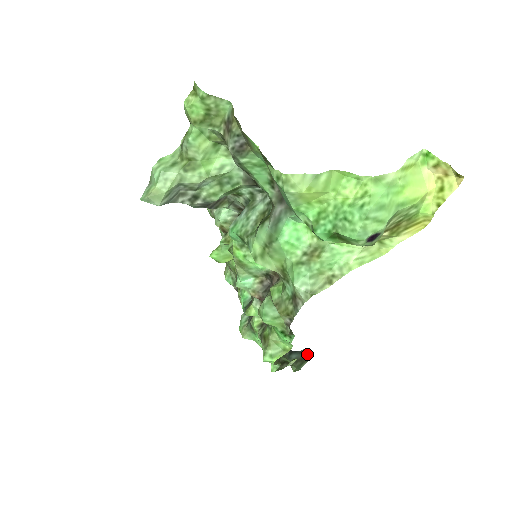
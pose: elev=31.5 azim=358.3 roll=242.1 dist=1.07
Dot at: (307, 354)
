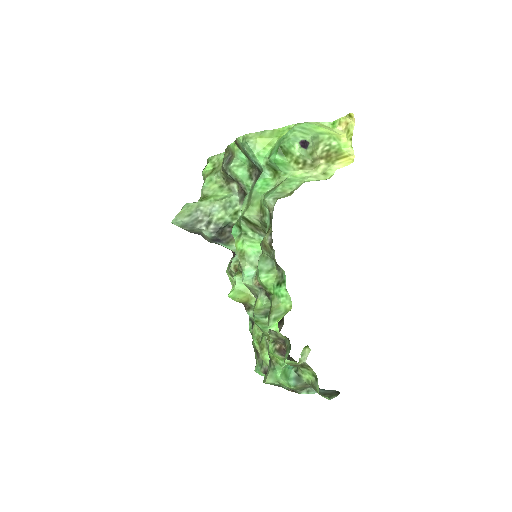
Dot at: (337, 392)
